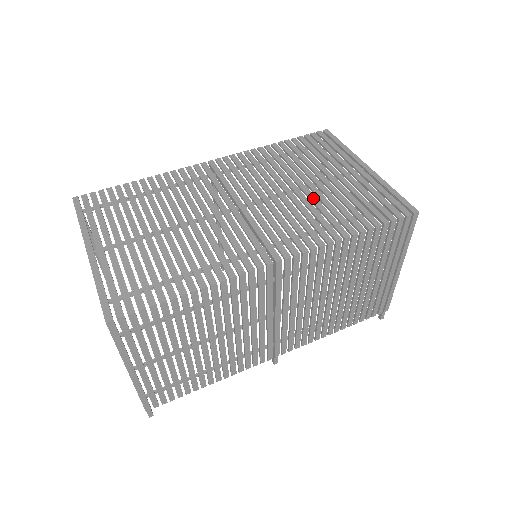
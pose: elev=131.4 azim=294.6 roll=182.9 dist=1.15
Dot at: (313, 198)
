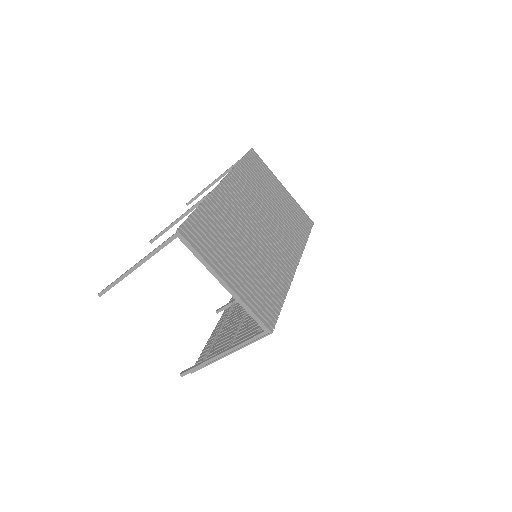
Dot at: (282, 217)
